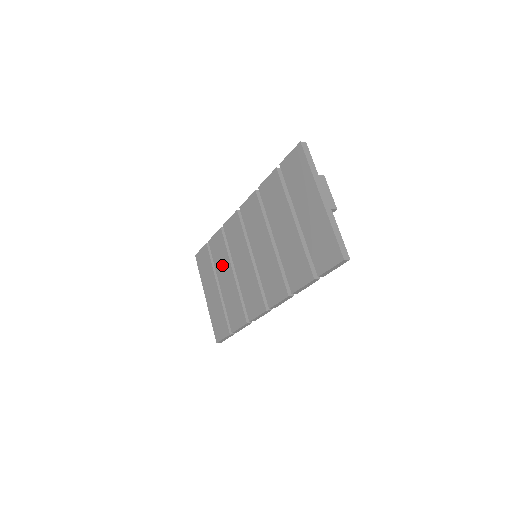
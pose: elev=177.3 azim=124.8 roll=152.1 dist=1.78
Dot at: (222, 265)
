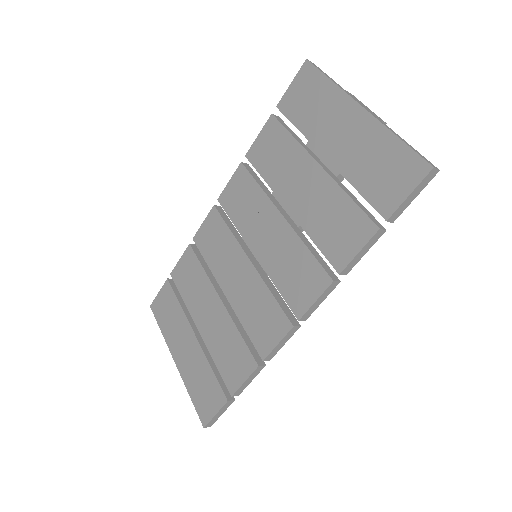
Dot at: (198, 296)
